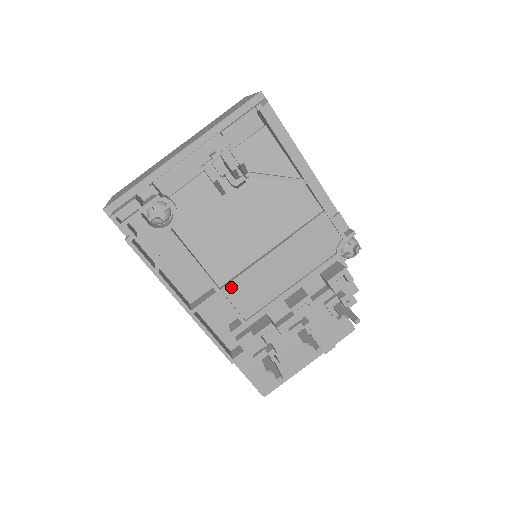
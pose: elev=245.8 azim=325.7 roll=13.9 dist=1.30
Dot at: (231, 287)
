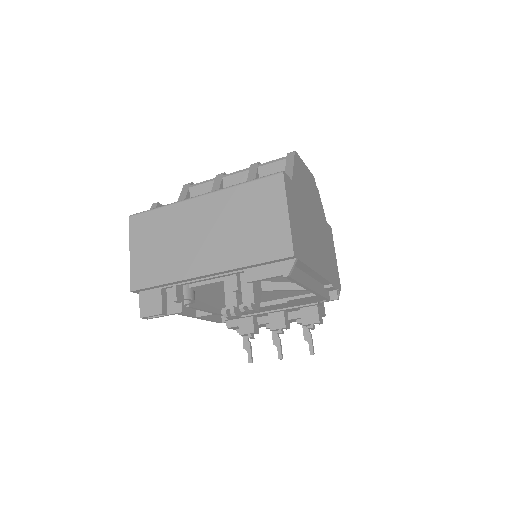
Dot at: occluded
